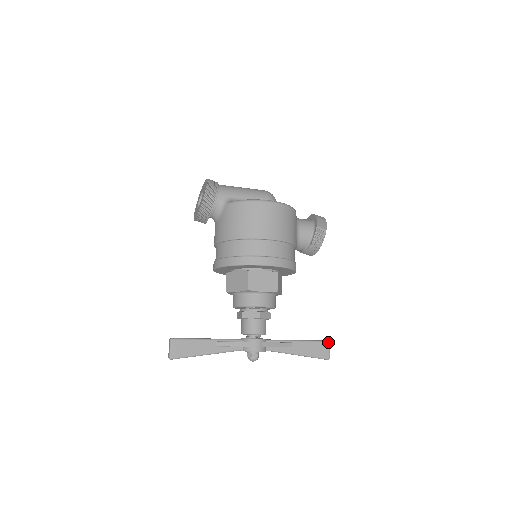
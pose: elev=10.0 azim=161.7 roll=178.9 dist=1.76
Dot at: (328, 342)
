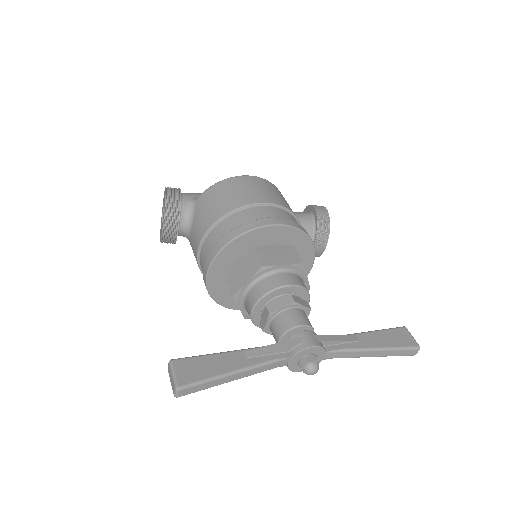
Dot at: (404, 327)
